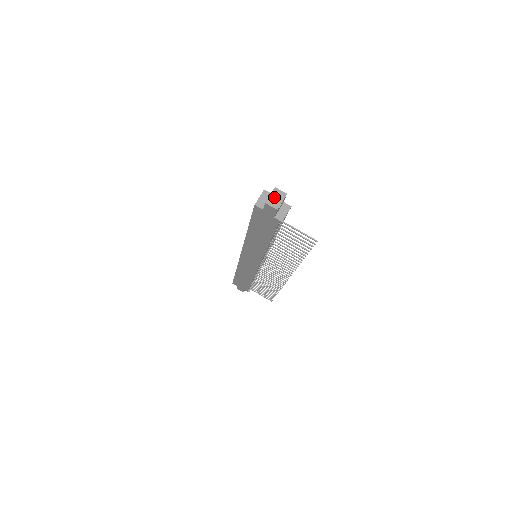
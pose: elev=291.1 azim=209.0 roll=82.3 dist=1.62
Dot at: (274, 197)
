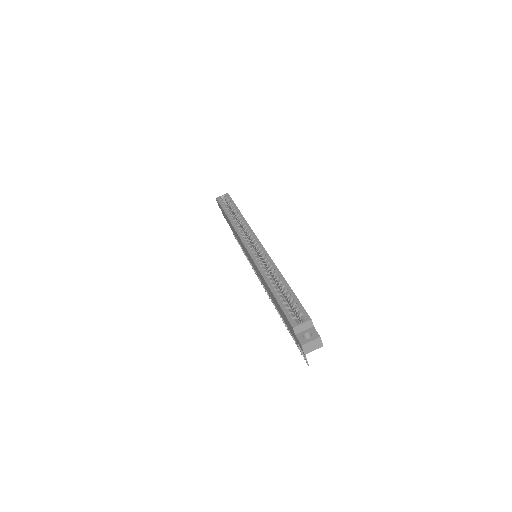
Dot at: (312, 344)
